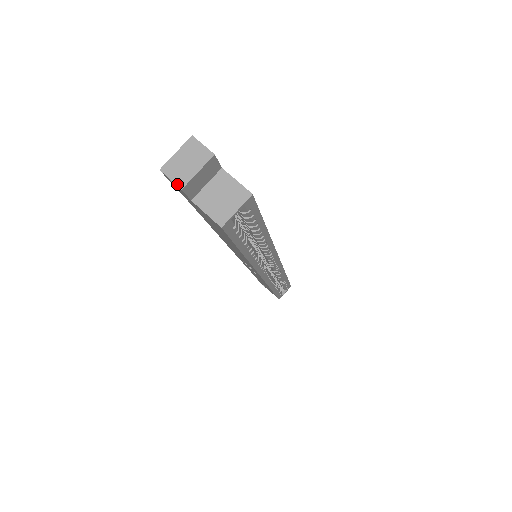
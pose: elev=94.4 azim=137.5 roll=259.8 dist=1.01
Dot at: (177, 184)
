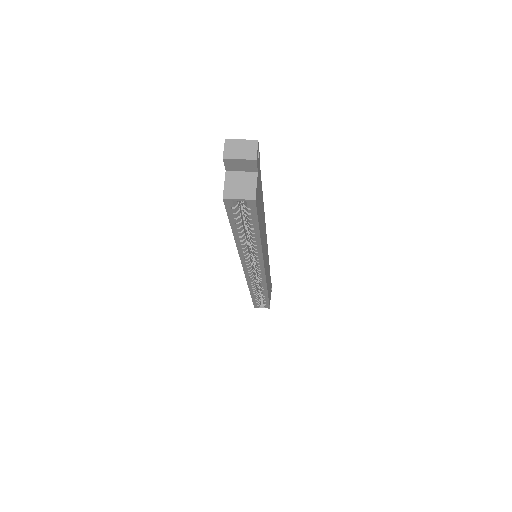
Dot at: (224, 154)
